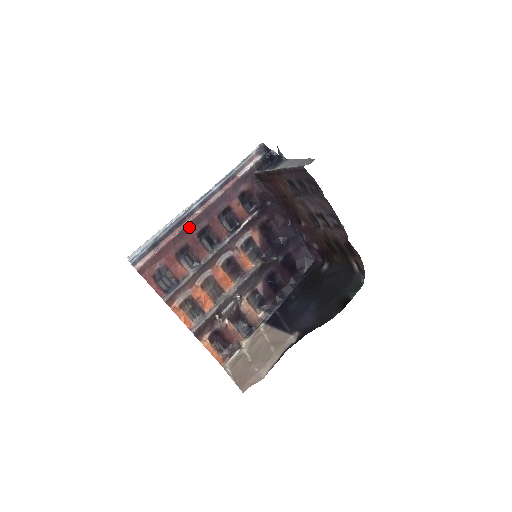
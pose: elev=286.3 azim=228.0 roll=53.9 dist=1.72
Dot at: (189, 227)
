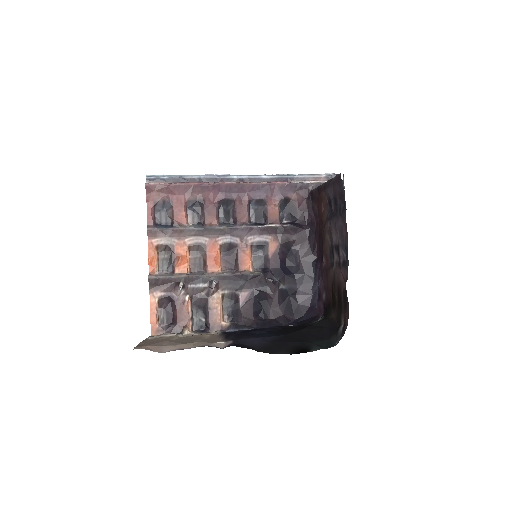
Dot at: (216, 188)
